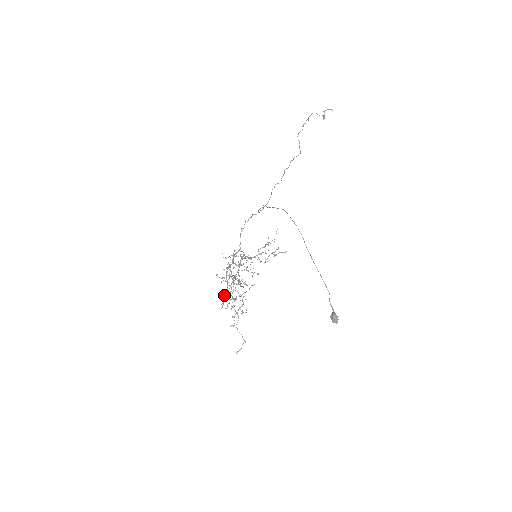
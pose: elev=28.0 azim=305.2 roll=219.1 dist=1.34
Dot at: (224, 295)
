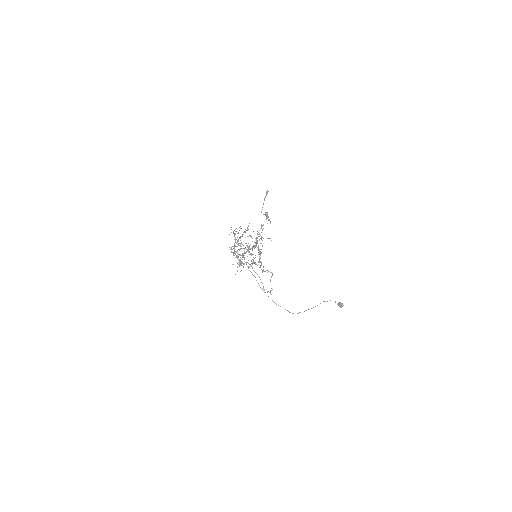
Dot at: (242, 257)
